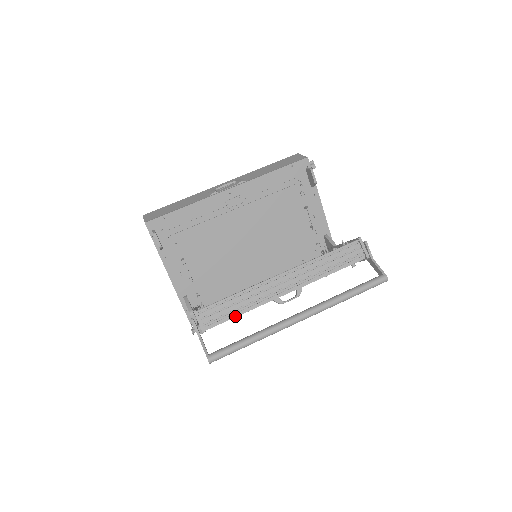
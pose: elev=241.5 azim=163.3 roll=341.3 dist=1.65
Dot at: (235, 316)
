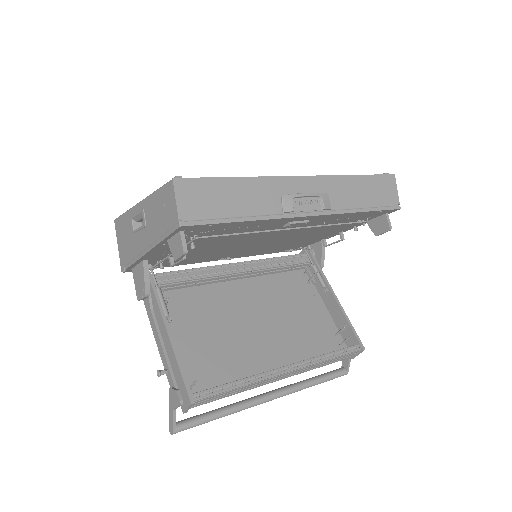
Dot at: (222, 397)
